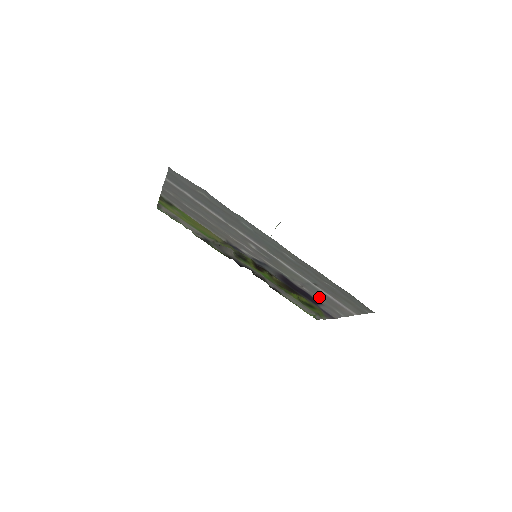
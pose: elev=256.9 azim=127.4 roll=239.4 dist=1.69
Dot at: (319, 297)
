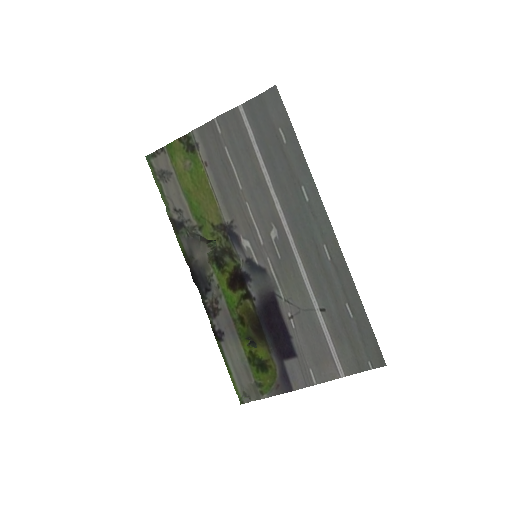
Dot at: (305, 339)
